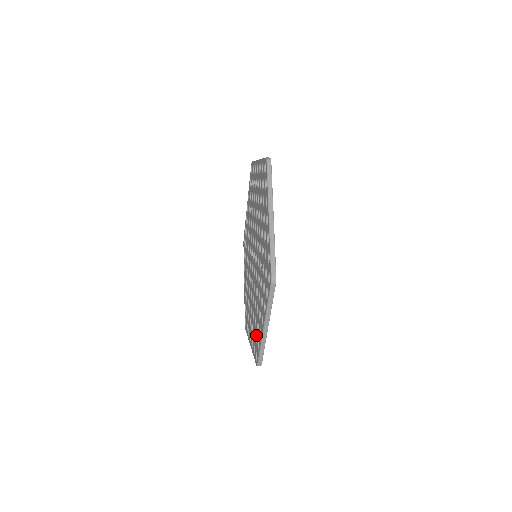
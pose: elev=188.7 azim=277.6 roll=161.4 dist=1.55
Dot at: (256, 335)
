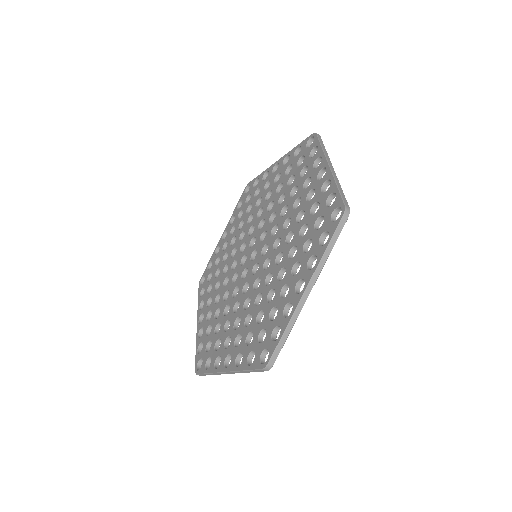
Dot at: (260, 333)
